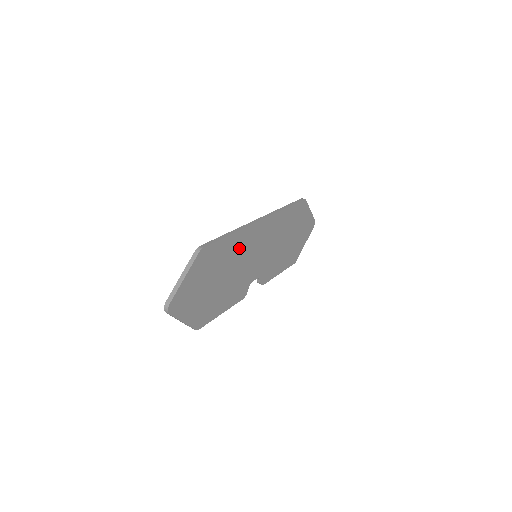
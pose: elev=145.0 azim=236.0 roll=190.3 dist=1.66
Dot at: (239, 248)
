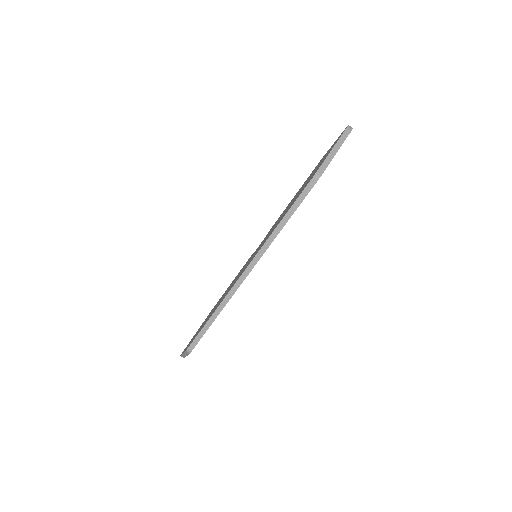
Dot at: occluded
